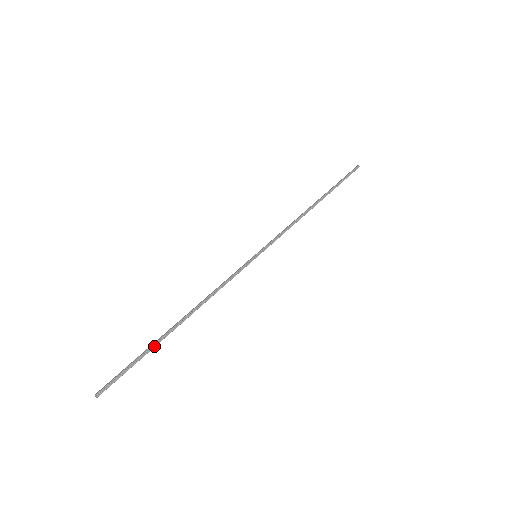
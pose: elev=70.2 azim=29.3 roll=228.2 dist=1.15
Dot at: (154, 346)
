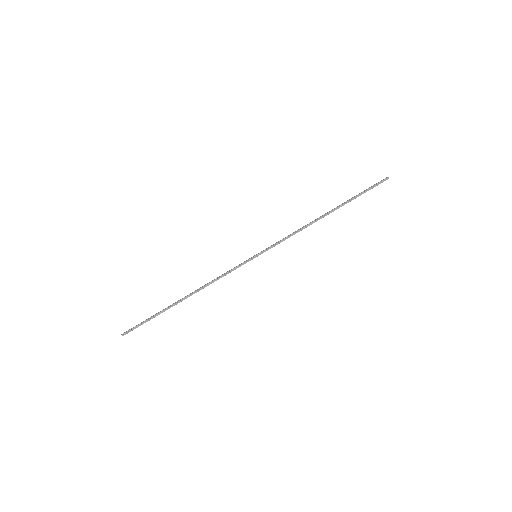
Dot at: (163, 311)
